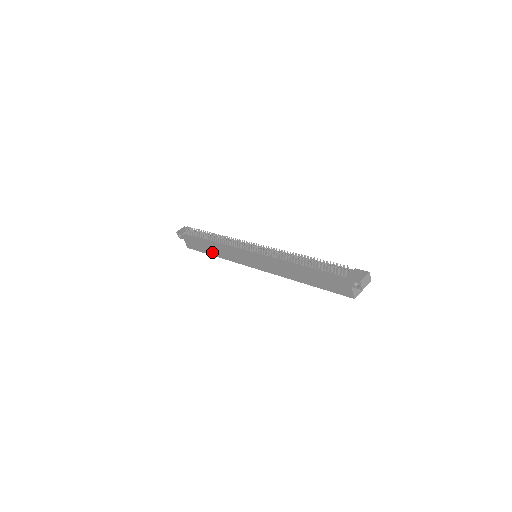
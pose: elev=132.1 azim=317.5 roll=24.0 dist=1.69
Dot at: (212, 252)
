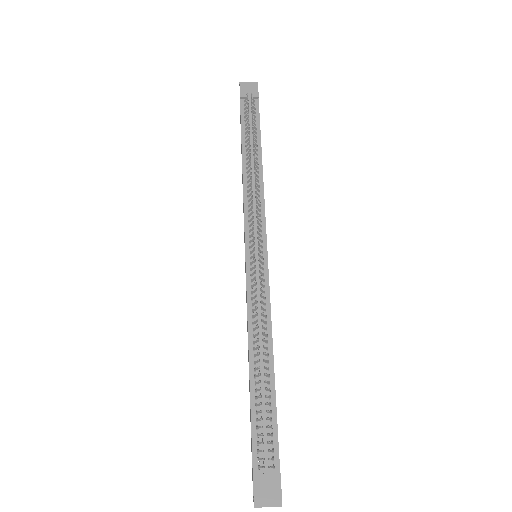
Dot at: occluded
